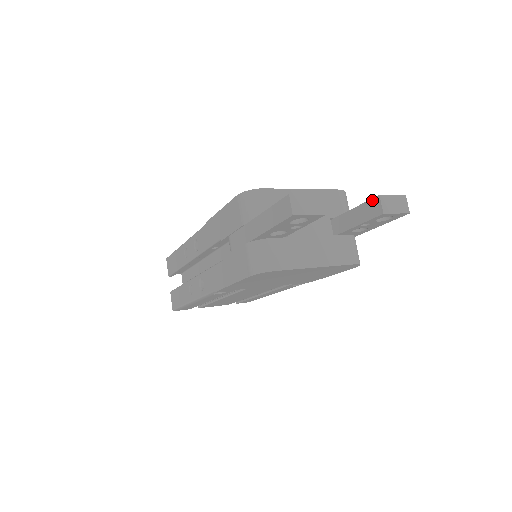
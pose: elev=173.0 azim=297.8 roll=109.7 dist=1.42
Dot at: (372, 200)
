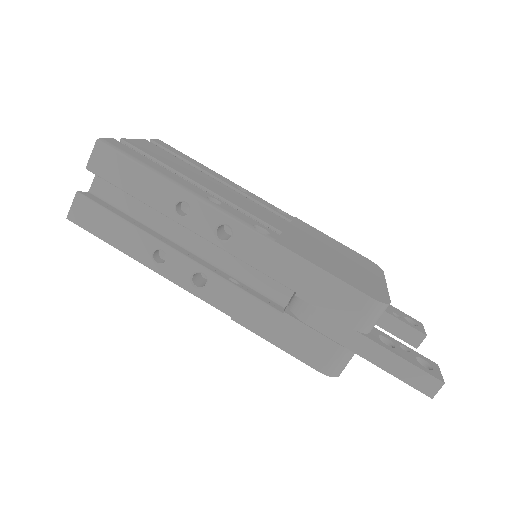
Dot at: (418, 332)
